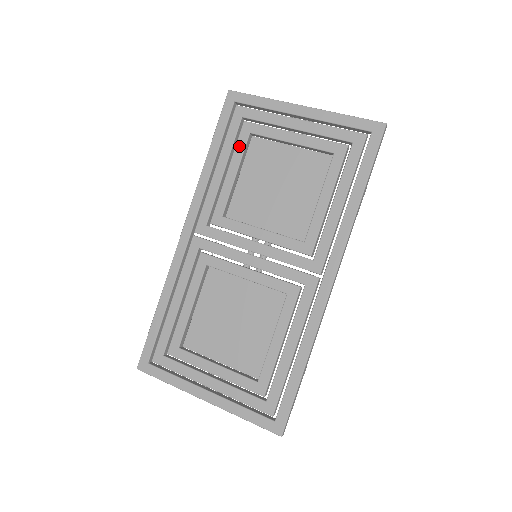
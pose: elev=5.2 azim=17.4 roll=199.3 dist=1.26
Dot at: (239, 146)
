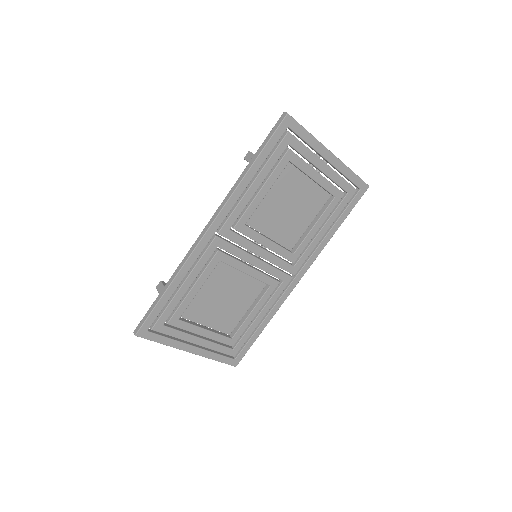
Dot at: (278, 170)
